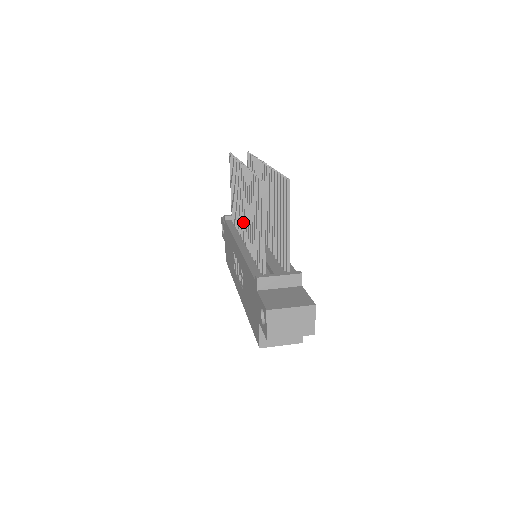
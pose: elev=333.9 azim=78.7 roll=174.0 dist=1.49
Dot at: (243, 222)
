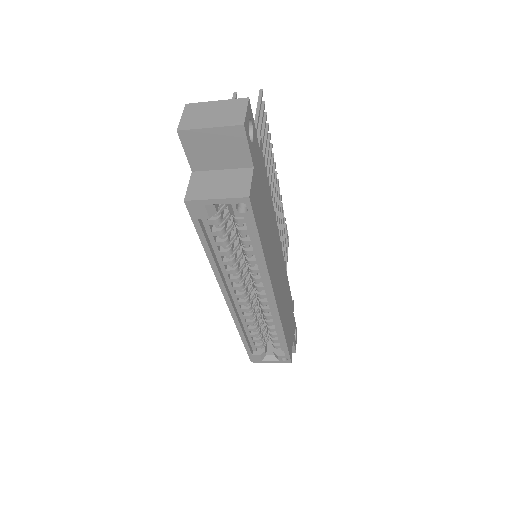
Dot at: occluded
